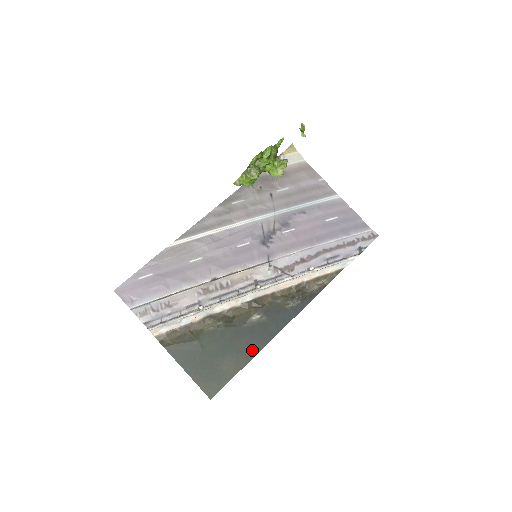
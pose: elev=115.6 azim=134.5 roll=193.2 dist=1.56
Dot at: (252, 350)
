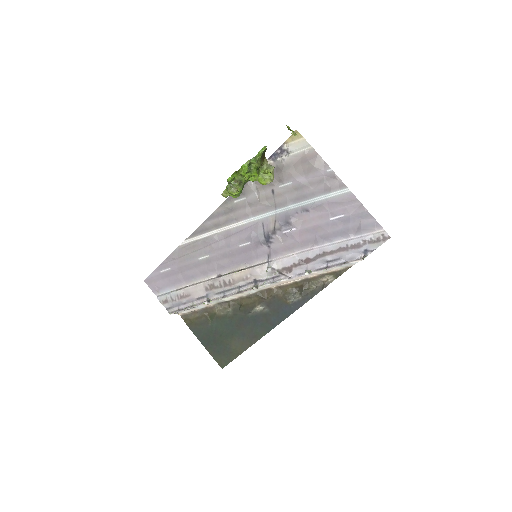
Dot at: (255, 336)
